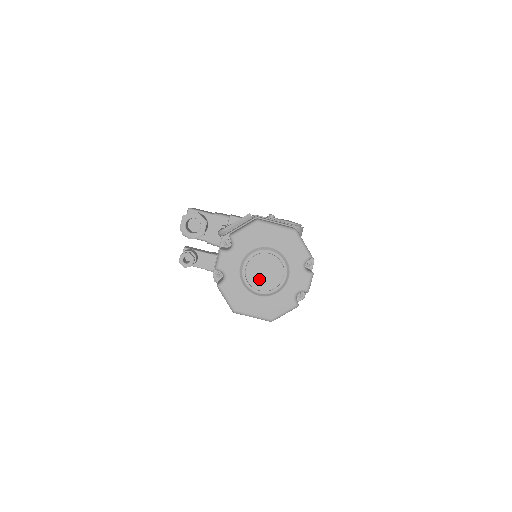
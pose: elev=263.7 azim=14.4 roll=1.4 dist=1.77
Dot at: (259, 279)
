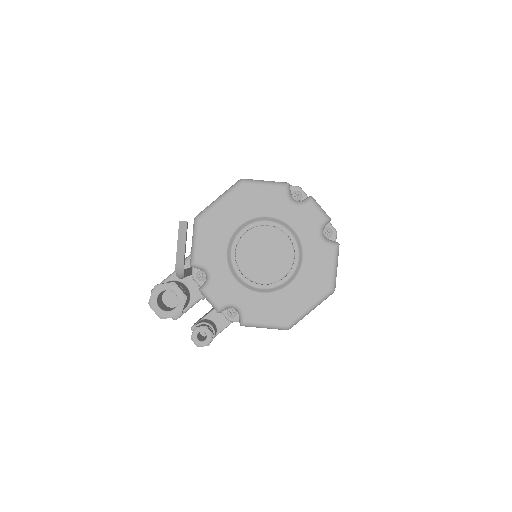
Dot at: (268, 268)
